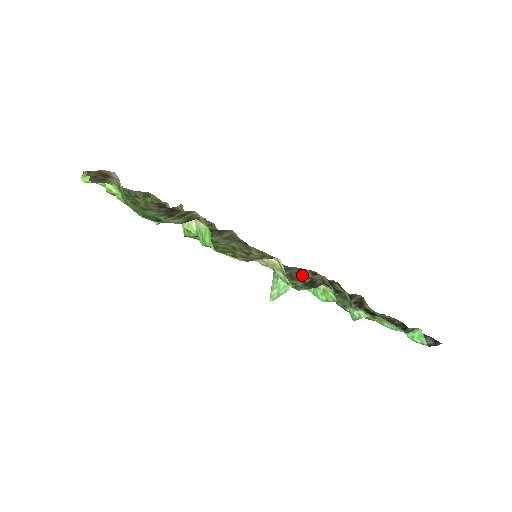
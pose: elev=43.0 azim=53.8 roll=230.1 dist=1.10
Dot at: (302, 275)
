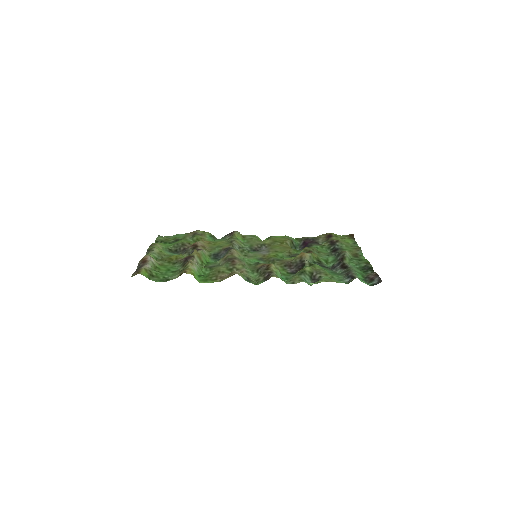
Dot at: (267, 270)
